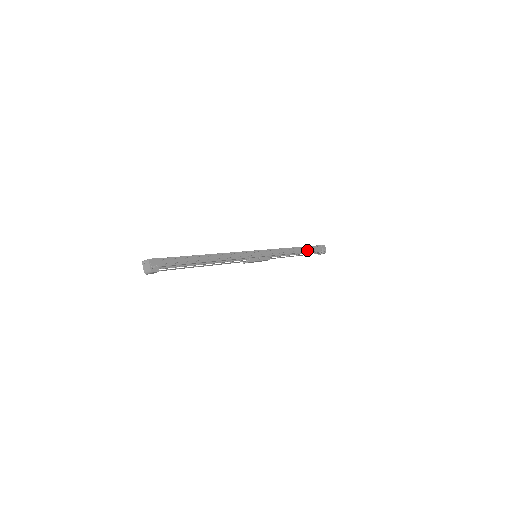
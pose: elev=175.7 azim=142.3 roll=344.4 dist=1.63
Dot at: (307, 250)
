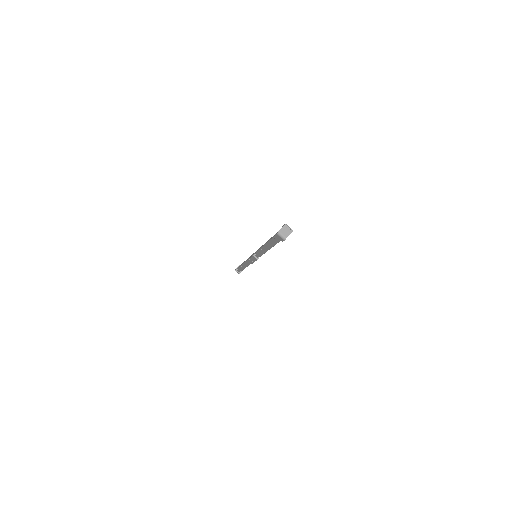
Dot at: occluded
